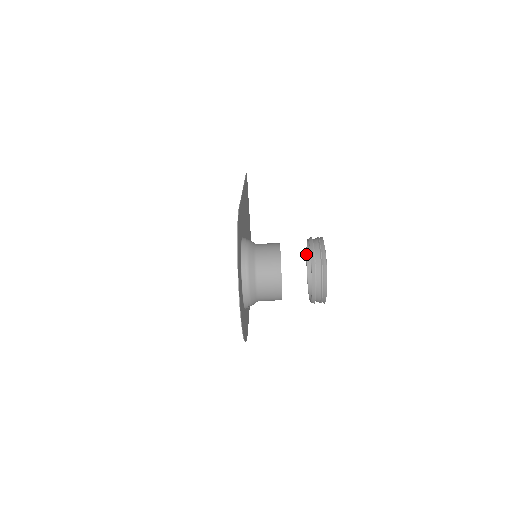
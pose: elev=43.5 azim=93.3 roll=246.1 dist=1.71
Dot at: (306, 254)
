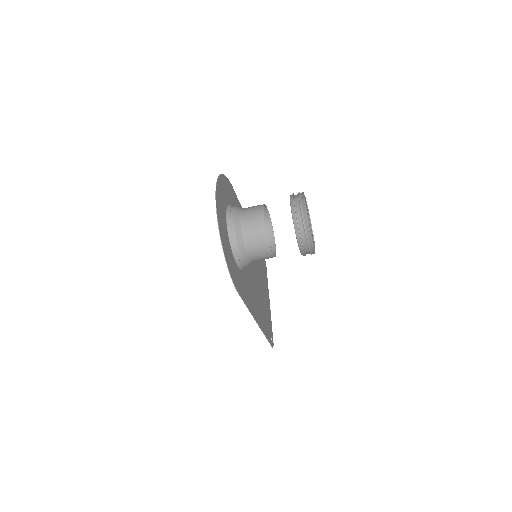
Dot at: occluded
